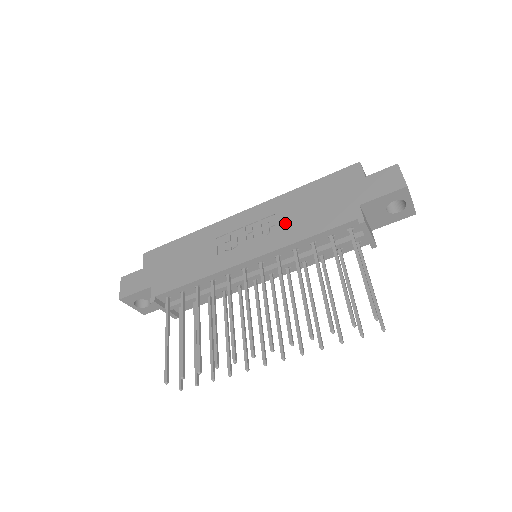
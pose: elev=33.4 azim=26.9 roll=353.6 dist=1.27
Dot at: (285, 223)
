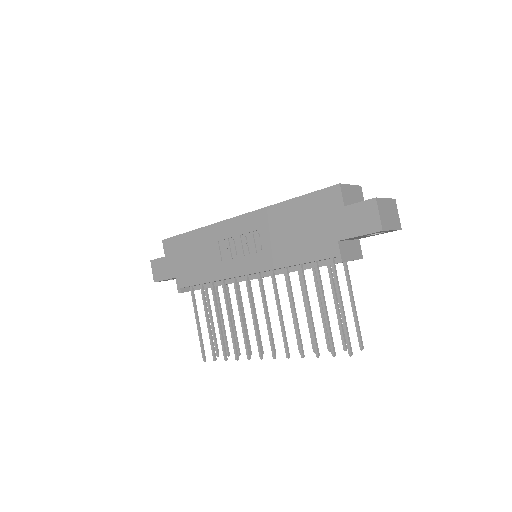
Dot at: (274, 243)
